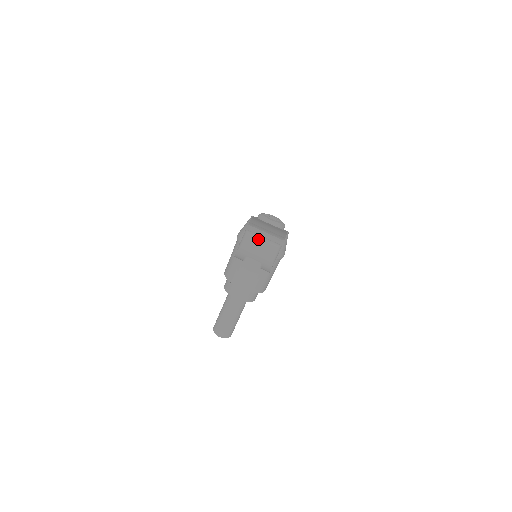
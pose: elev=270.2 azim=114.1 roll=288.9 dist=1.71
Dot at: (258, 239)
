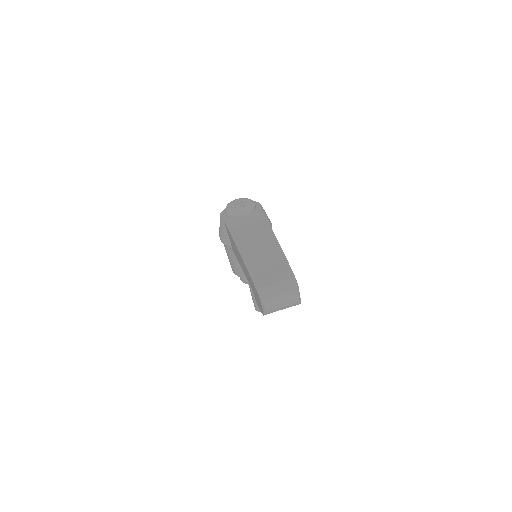
Dot at: (277, 300)
